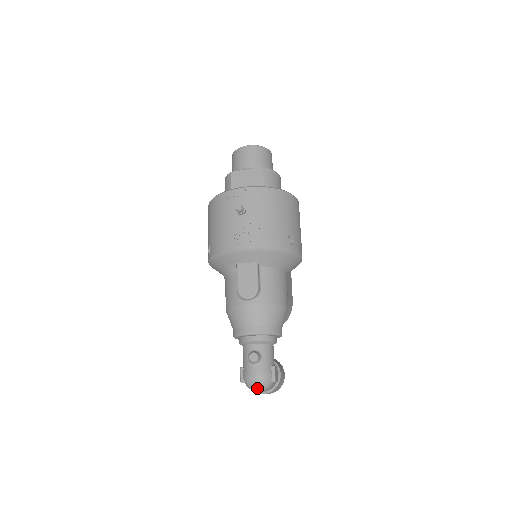
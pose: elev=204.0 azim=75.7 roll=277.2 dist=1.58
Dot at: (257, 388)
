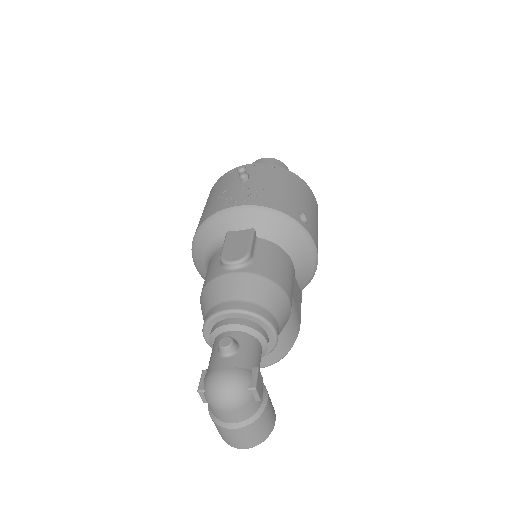
Dot at: (222, 396)
